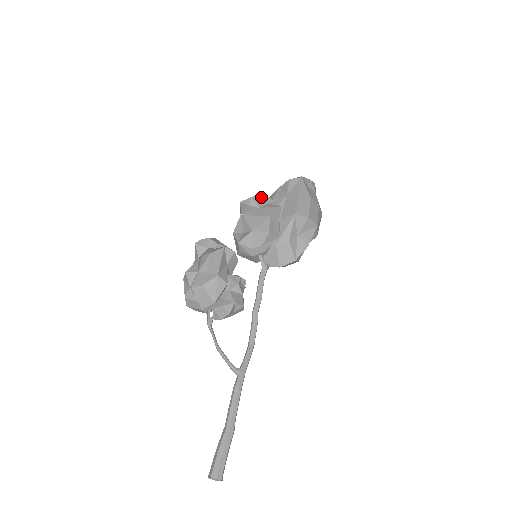
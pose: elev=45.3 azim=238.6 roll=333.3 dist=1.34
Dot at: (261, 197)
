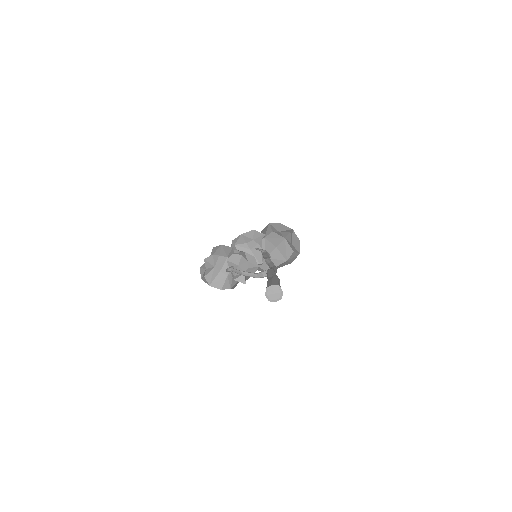
Dot at: occluded
